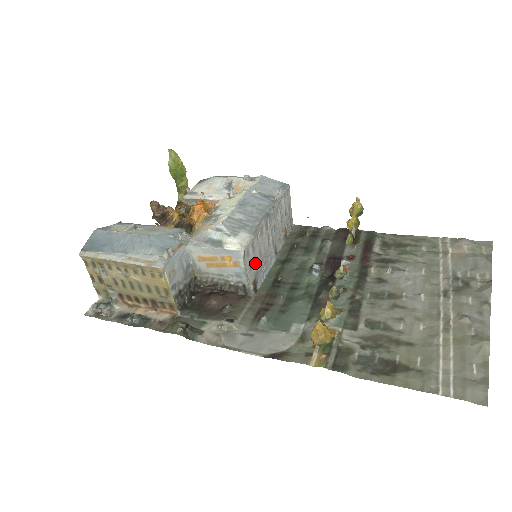
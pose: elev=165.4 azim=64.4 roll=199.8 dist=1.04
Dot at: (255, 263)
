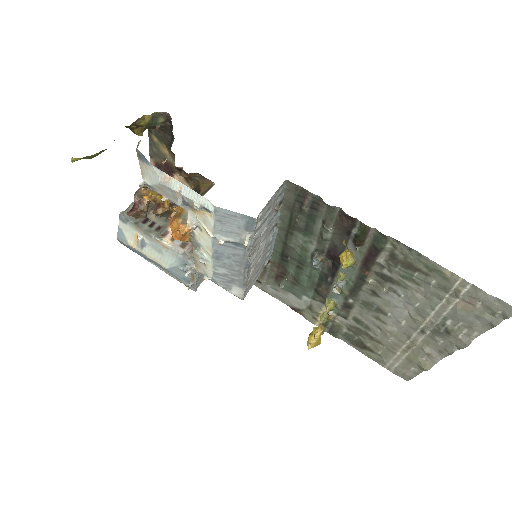
Dot at: (257, 272)
